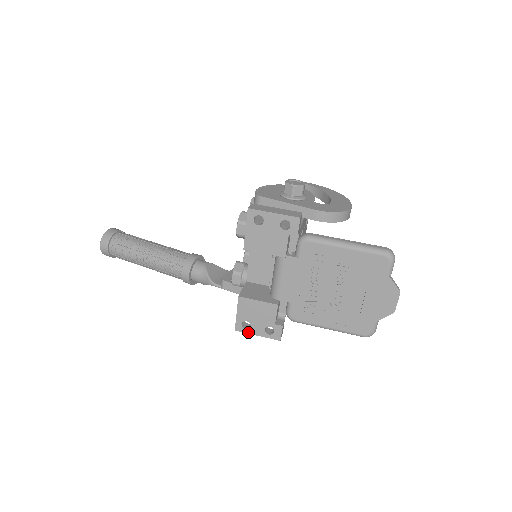
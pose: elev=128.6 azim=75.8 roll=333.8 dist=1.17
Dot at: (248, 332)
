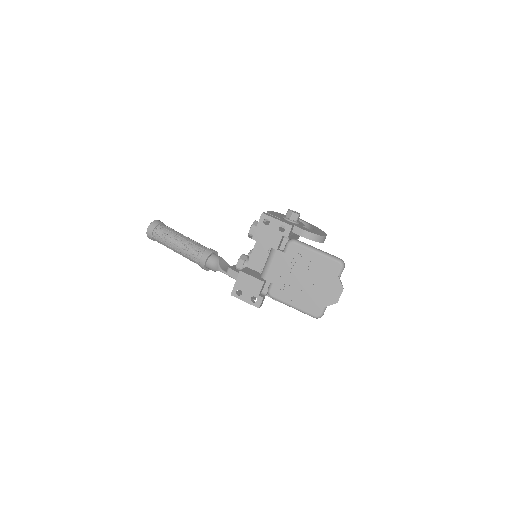
Dot at: (239, 298)
